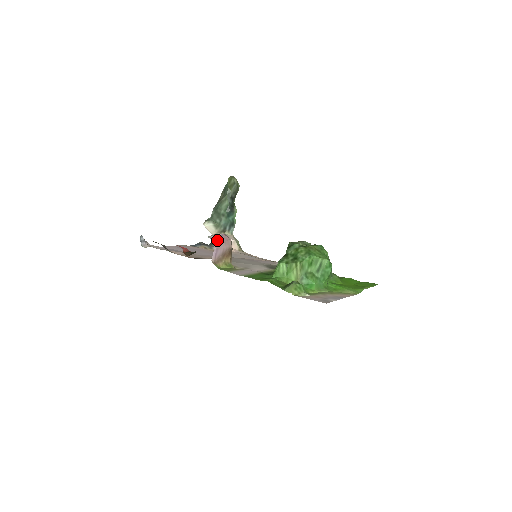
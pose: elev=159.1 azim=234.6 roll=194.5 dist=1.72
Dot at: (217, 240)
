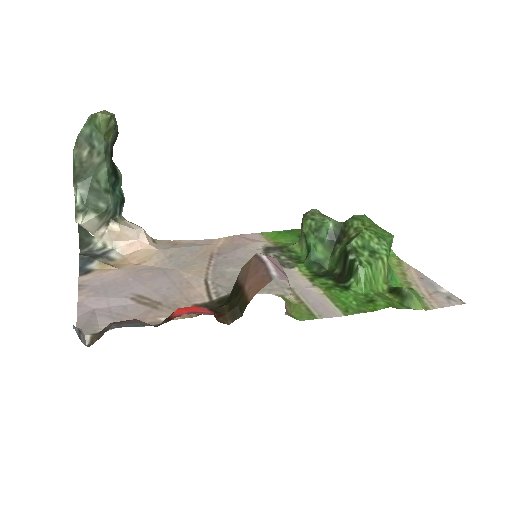
Dot at: (286, 276)
